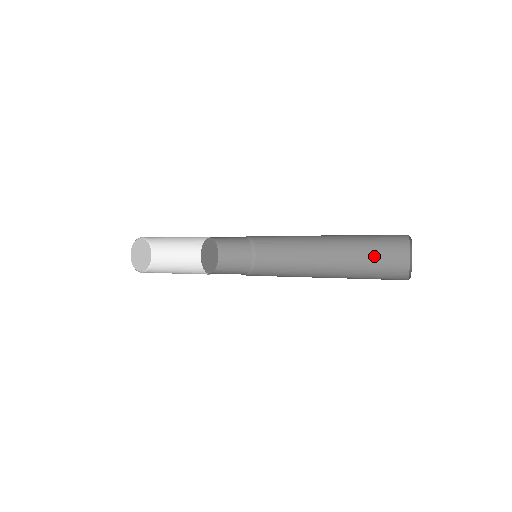
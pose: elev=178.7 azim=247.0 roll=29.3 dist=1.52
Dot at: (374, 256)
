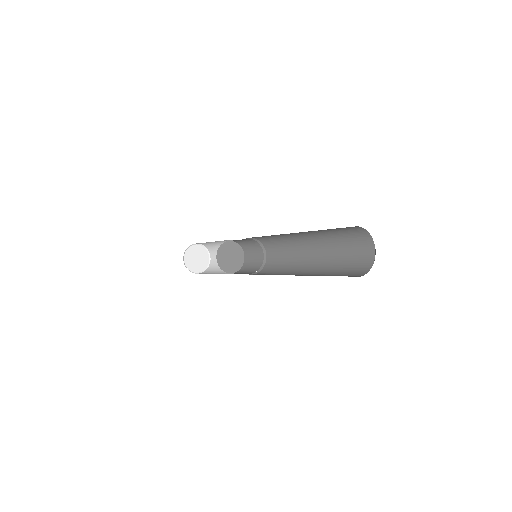
Dot at: (344, 242)
